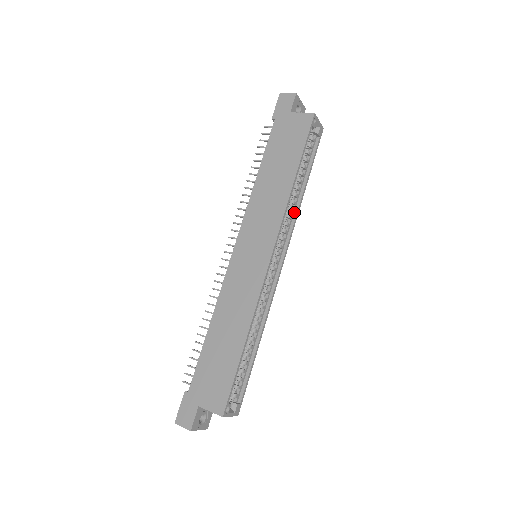
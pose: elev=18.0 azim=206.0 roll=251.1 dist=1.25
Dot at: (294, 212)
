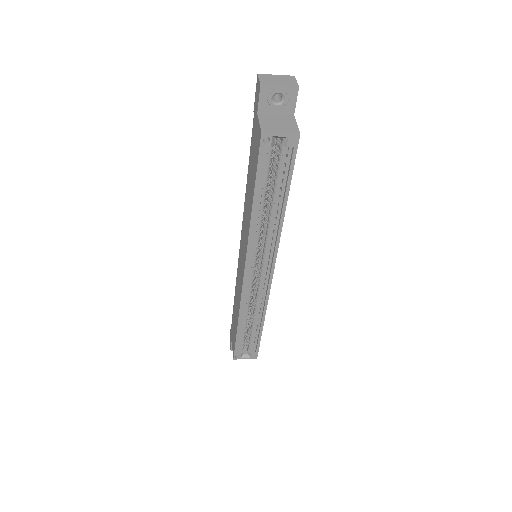
Dot at: (277, 229)
